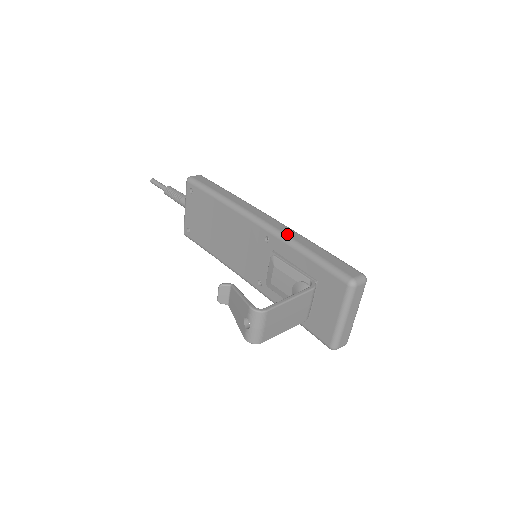
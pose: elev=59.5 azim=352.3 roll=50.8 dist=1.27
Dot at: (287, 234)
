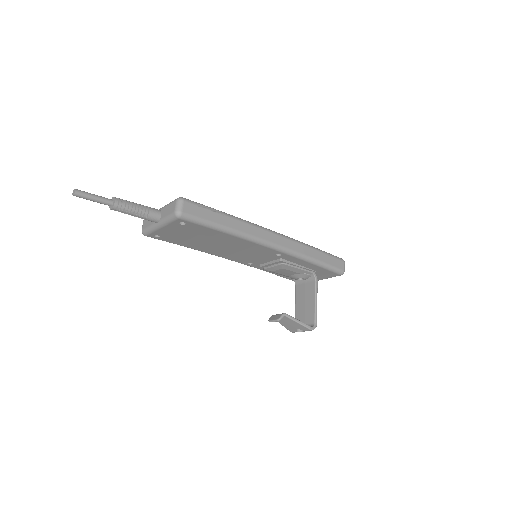
Dot at: (299, 252)
